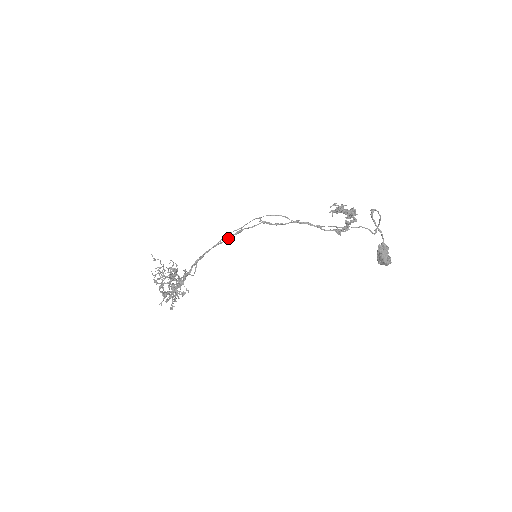
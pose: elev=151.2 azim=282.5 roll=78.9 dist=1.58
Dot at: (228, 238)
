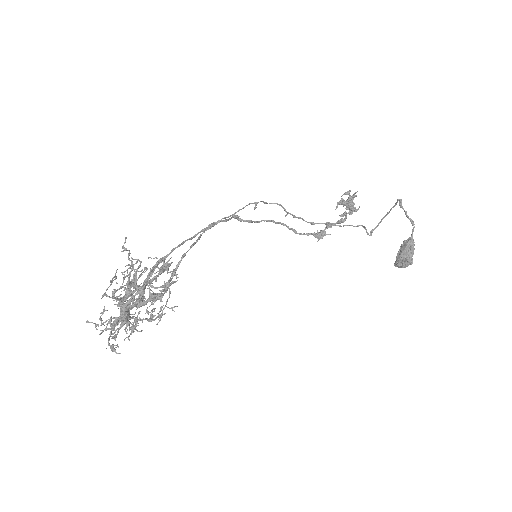
Dot at: occluded
